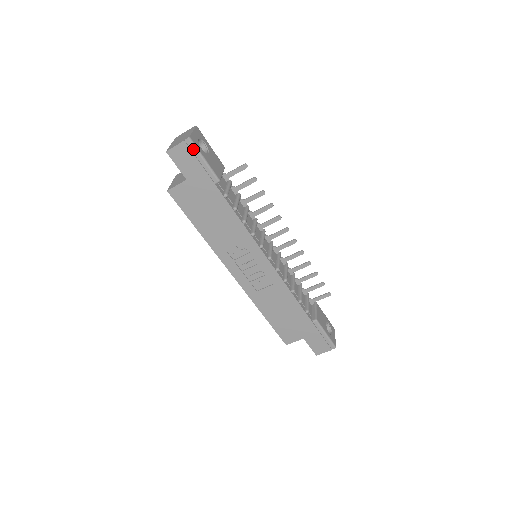
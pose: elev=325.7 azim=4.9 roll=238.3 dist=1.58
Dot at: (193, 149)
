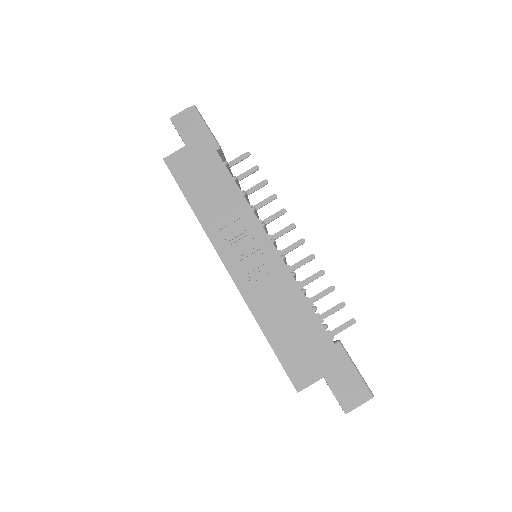
Dot at: (197, 115)
